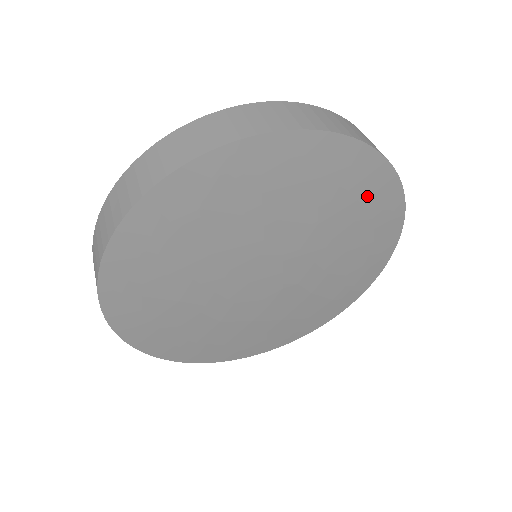
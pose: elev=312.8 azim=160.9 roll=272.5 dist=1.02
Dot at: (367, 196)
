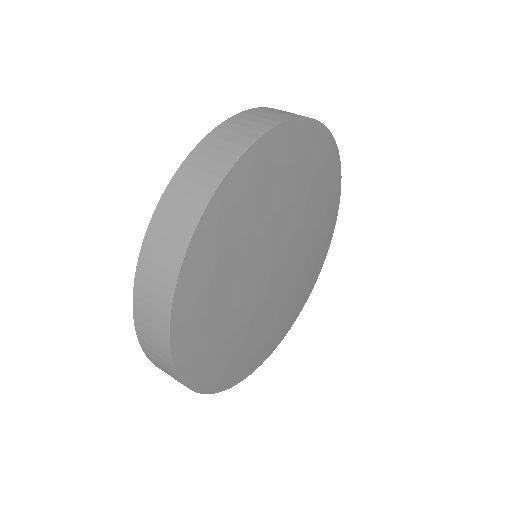
Dot at: (313, 155)
